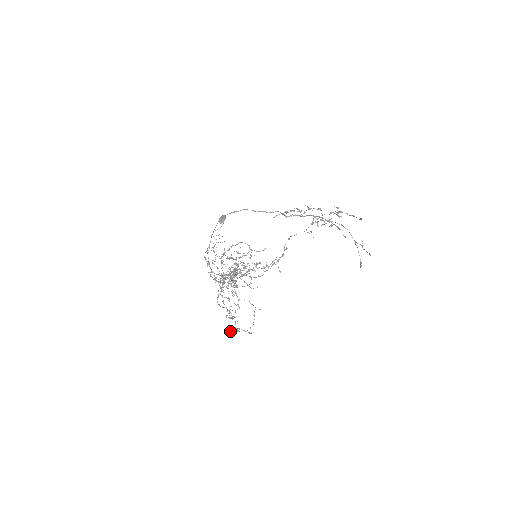
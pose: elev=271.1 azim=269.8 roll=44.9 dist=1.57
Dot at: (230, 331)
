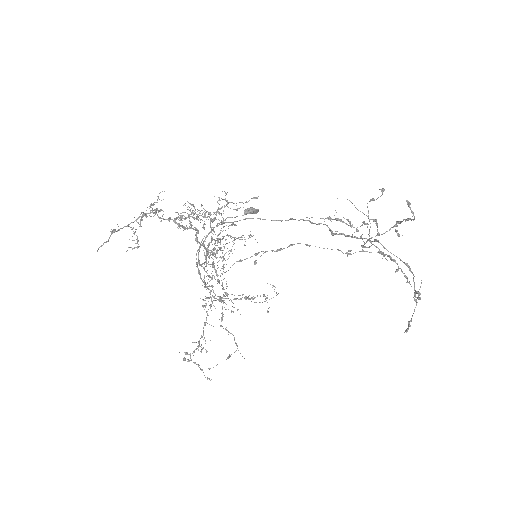
Dot at: occluded
